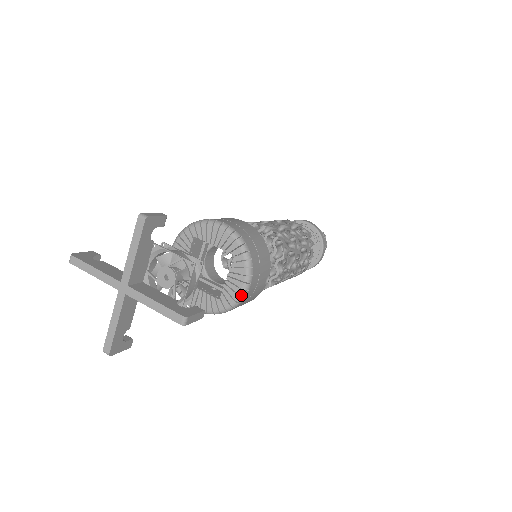
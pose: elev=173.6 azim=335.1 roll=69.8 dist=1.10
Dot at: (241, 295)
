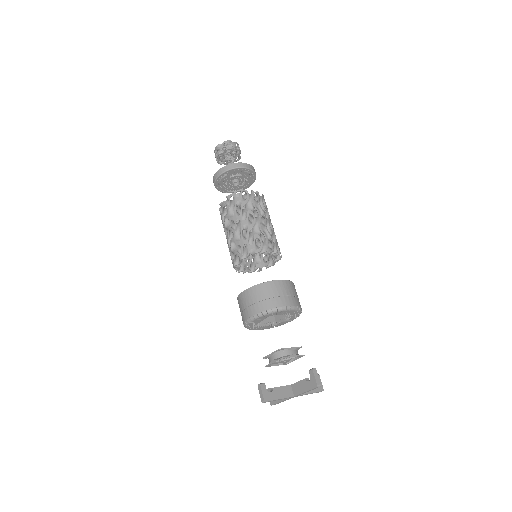
Dot at: occluded
